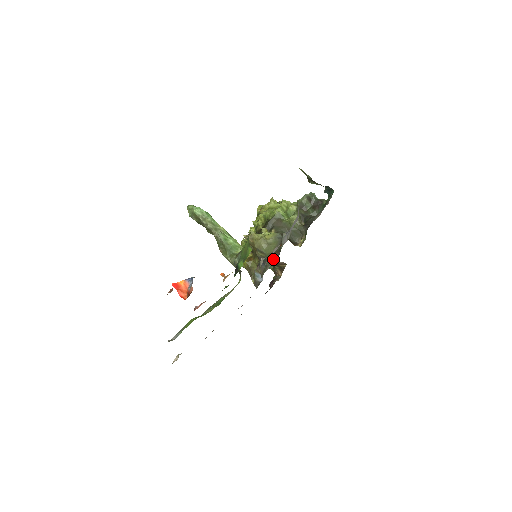
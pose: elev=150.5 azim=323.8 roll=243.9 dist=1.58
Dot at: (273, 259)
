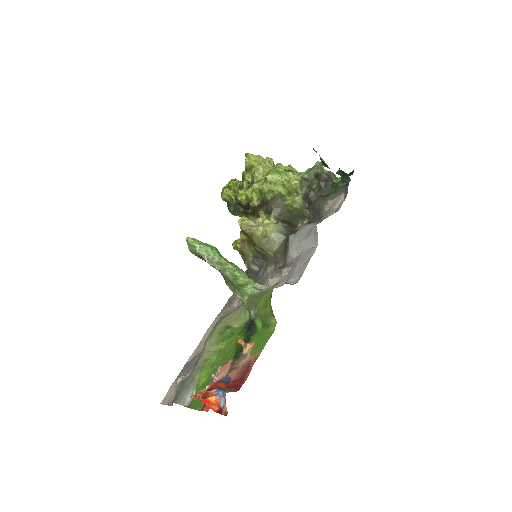
Dot at: (276, 261)
